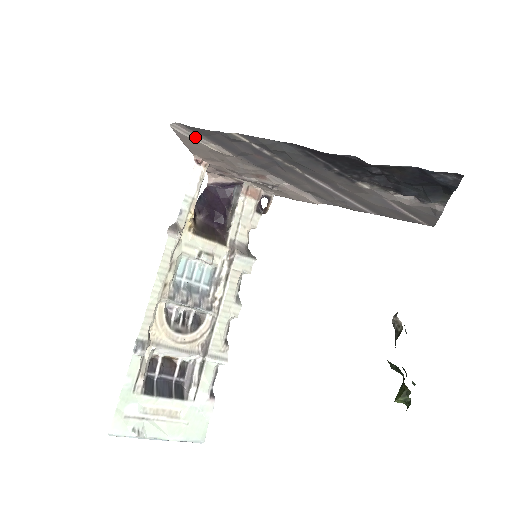
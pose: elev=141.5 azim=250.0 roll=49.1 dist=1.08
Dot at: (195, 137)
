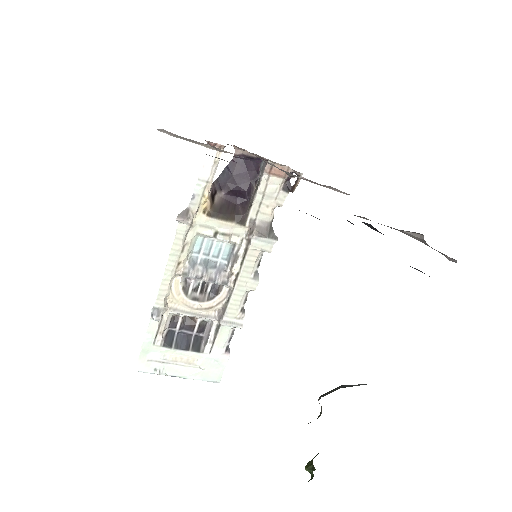
Dot at: (187, 139)
